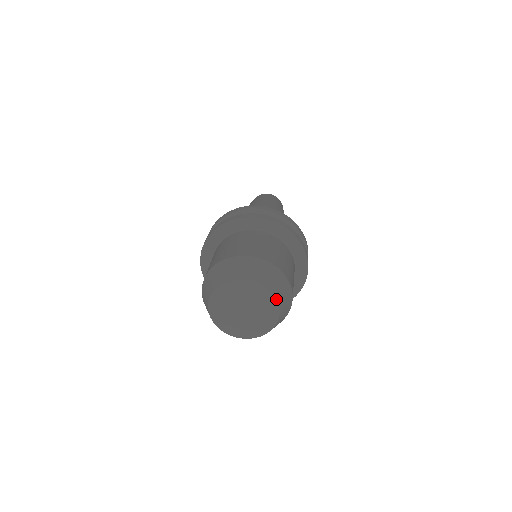
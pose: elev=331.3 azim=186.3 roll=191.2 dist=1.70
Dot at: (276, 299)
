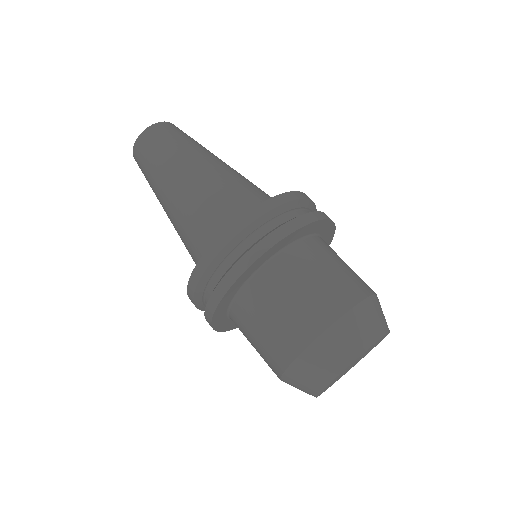
Dot at: (389, 332)
